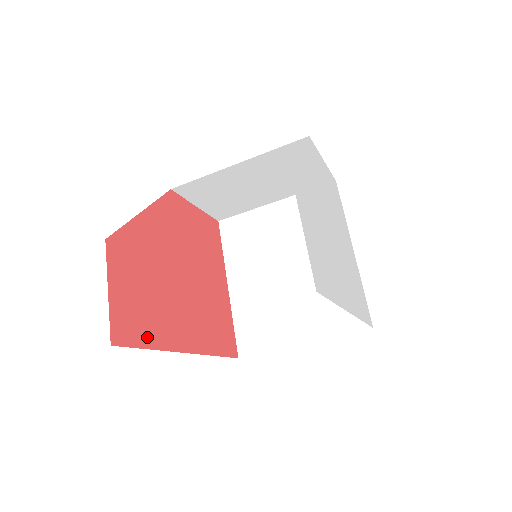
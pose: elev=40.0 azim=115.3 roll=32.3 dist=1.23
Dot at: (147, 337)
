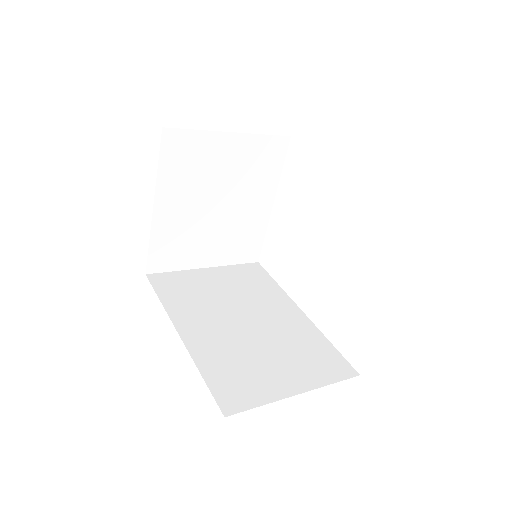
Dot at: occluded
